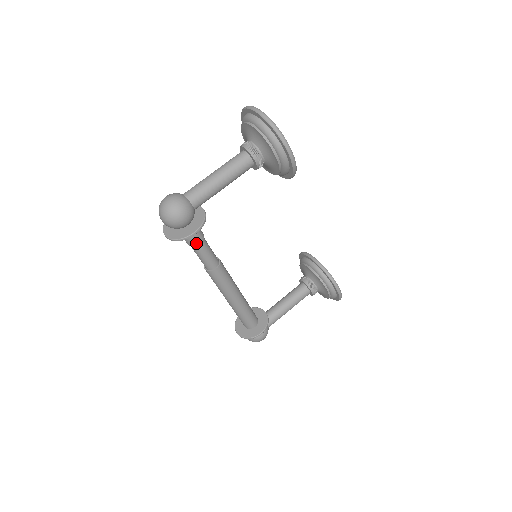
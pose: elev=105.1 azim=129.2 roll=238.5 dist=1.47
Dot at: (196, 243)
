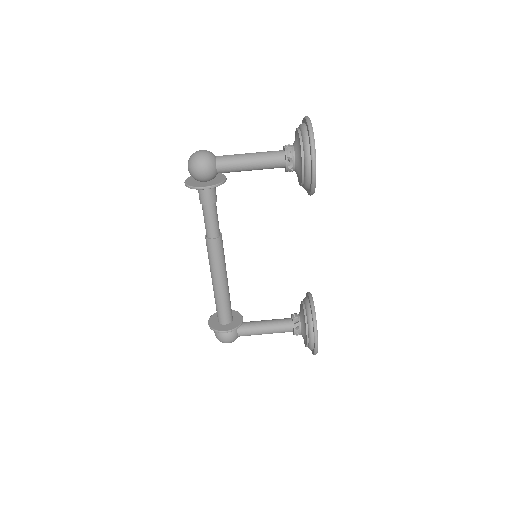
Dot at: (205, 203)
